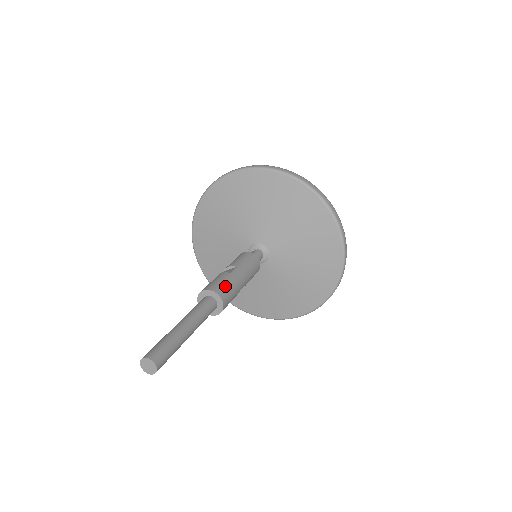
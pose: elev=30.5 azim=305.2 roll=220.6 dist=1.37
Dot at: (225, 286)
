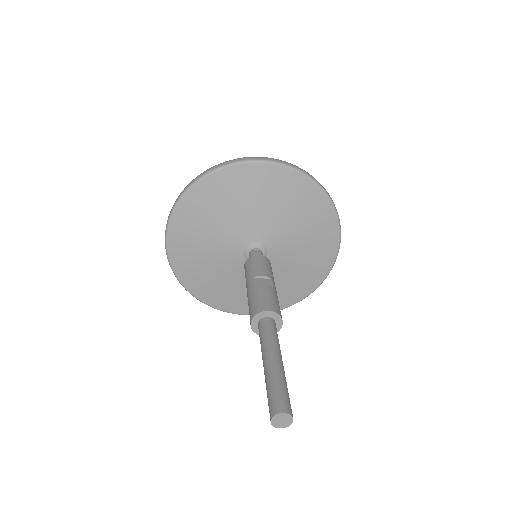
Dot at: occluded
